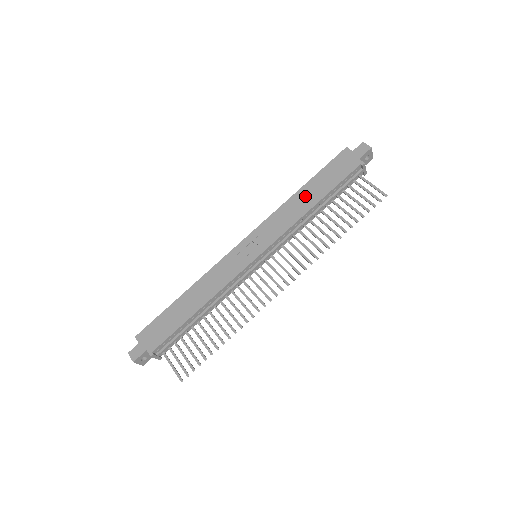
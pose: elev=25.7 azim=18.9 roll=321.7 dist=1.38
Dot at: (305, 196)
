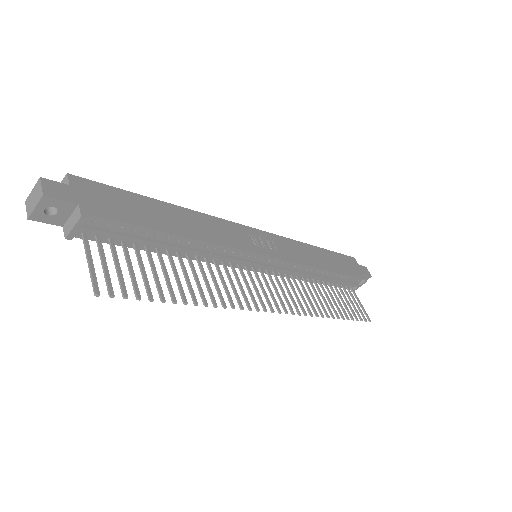
Dot at: (321, 256)
